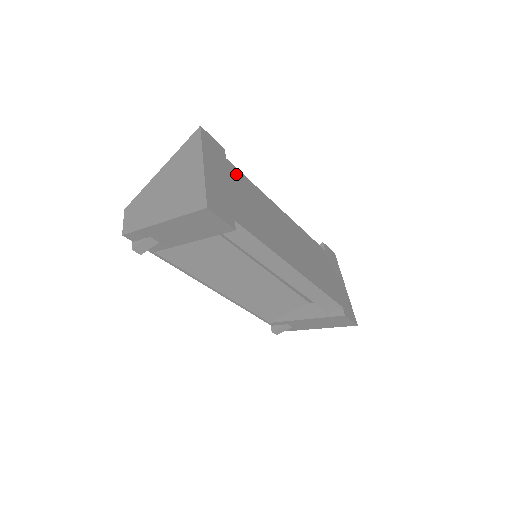
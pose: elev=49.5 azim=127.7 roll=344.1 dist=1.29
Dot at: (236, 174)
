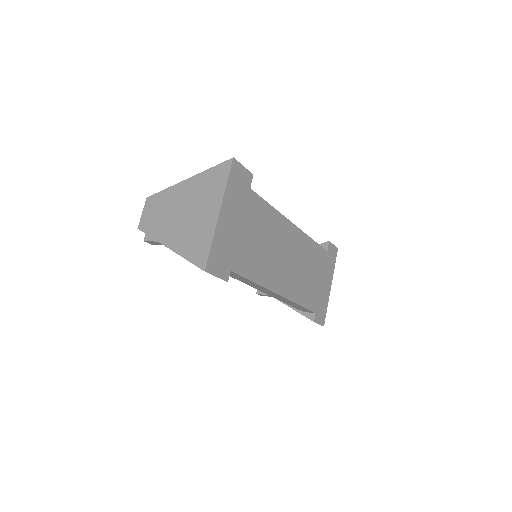
Dot at: (255, 205)
